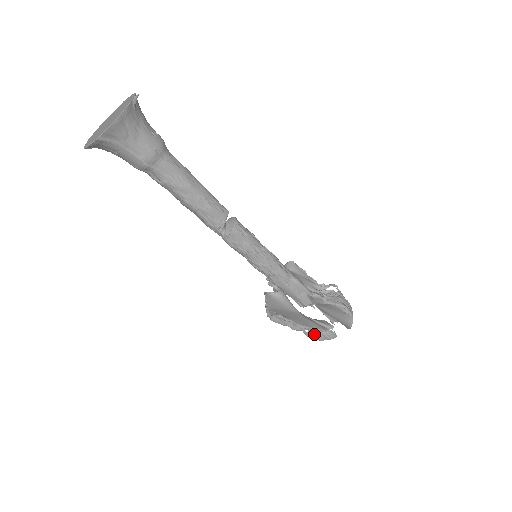
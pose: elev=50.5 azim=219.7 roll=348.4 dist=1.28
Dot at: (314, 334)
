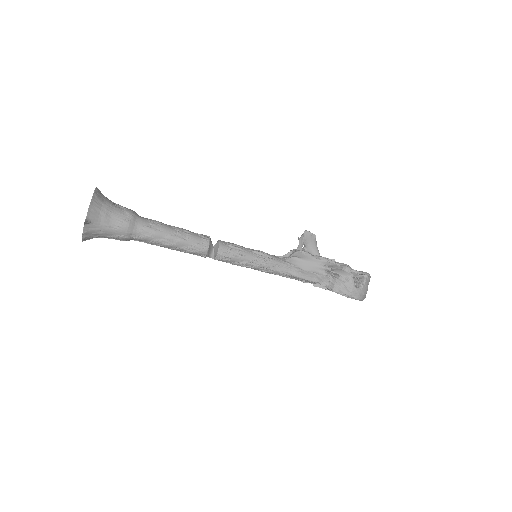
Dot at: occluded
